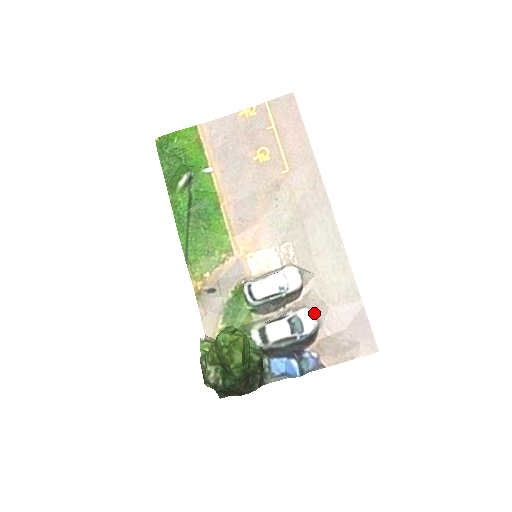
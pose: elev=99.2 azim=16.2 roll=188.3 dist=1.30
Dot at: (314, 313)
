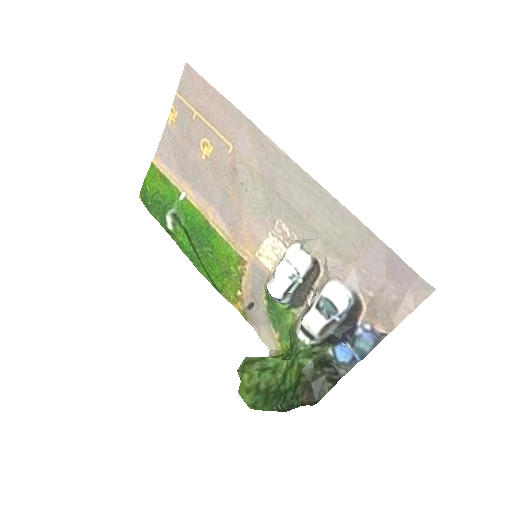
Dot at: (340, 282)
